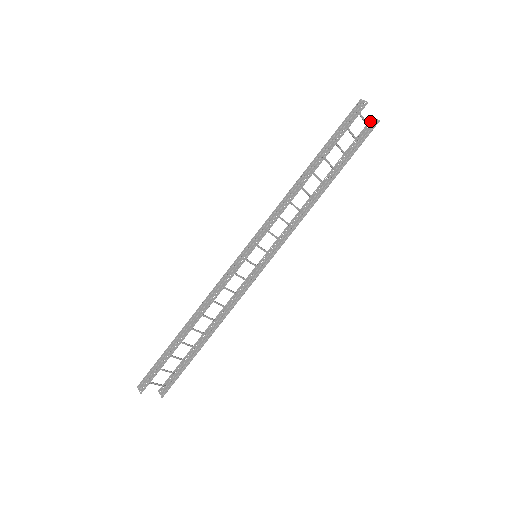
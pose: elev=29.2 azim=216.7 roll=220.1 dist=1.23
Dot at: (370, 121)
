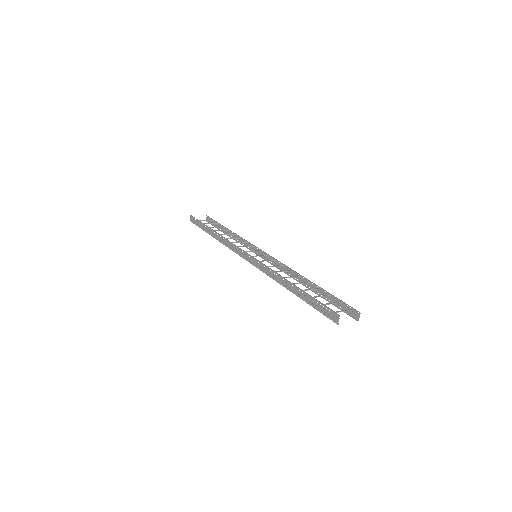
Dot at: (357, 311)
